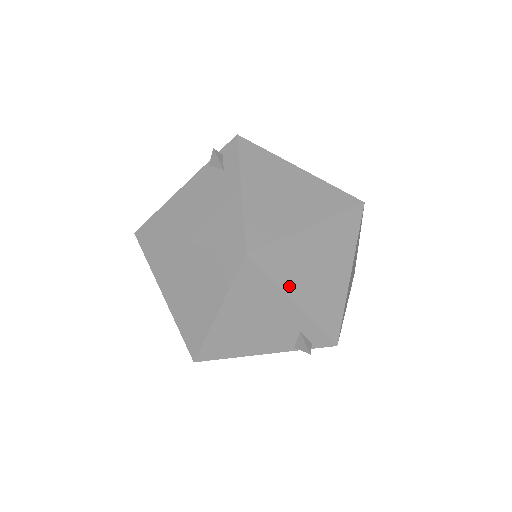
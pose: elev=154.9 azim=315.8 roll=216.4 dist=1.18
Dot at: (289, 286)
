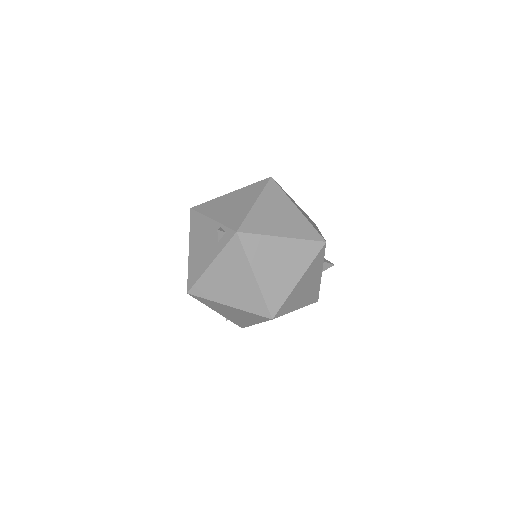
Dot at: (213, 308)
